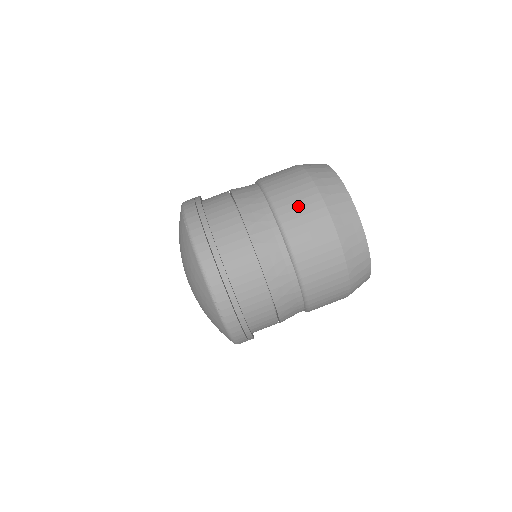
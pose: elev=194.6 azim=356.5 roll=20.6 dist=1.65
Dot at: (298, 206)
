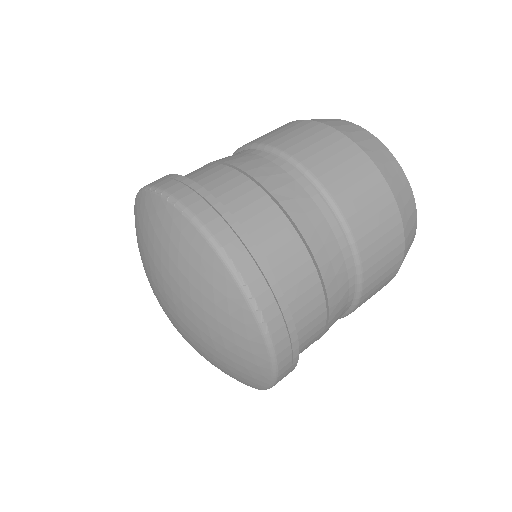
Dot at: (319, 148)
